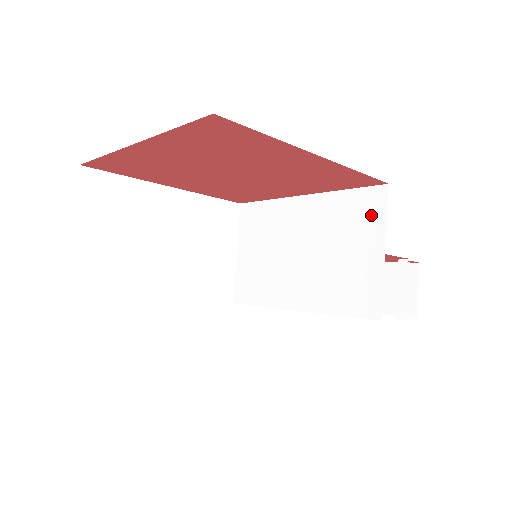
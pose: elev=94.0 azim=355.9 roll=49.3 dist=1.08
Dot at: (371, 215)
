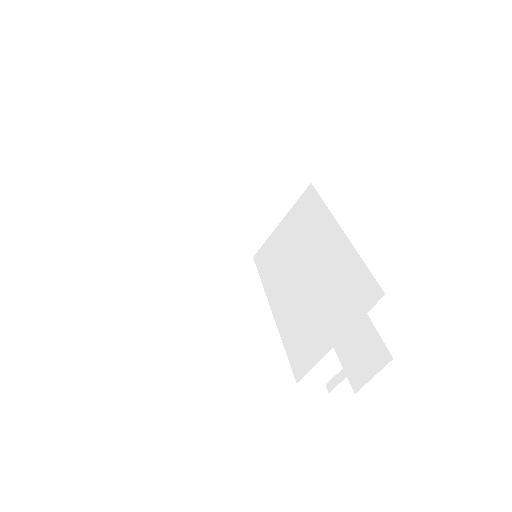
Dot at: (356, 303)
